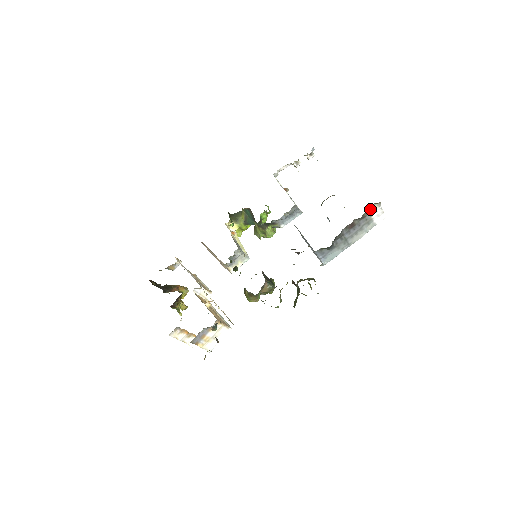
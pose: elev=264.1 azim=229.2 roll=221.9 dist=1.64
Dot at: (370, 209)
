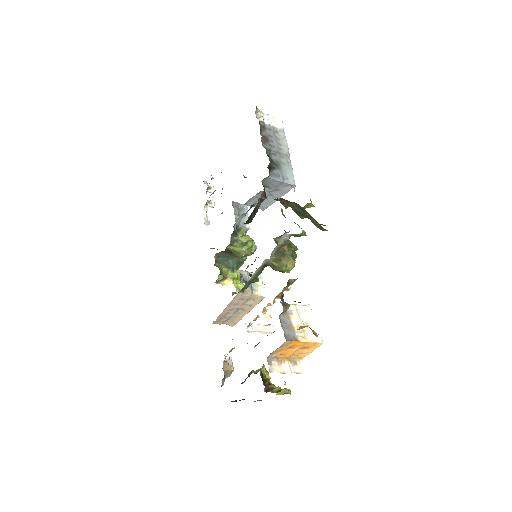
Dot at: (259, 119)
